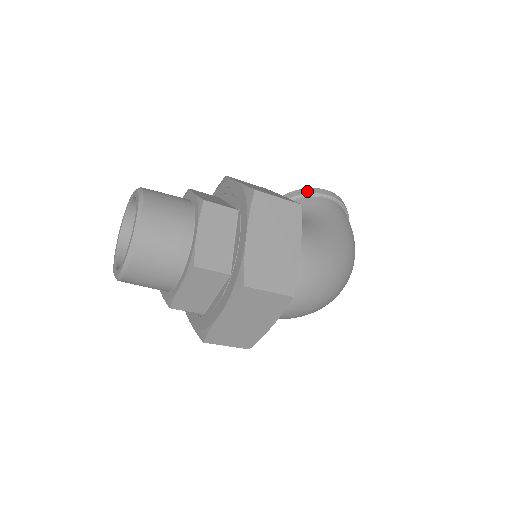
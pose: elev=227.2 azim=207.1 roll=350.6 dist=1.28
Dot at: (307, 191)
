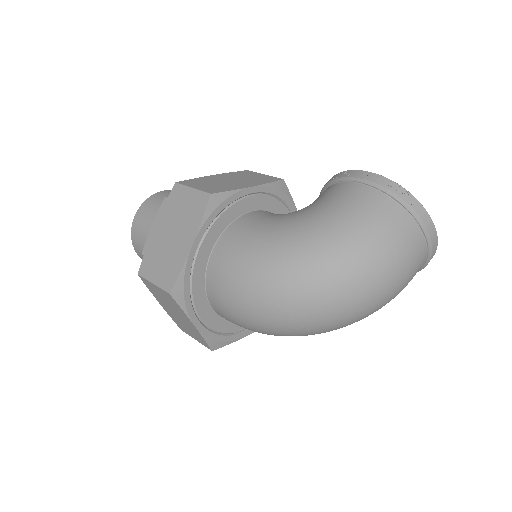
Dot at: (337, 176)
